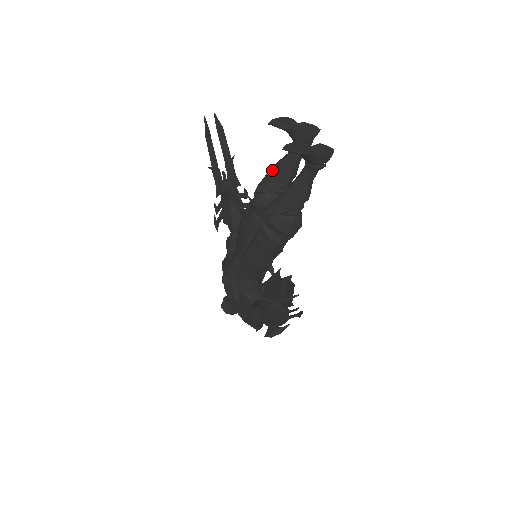
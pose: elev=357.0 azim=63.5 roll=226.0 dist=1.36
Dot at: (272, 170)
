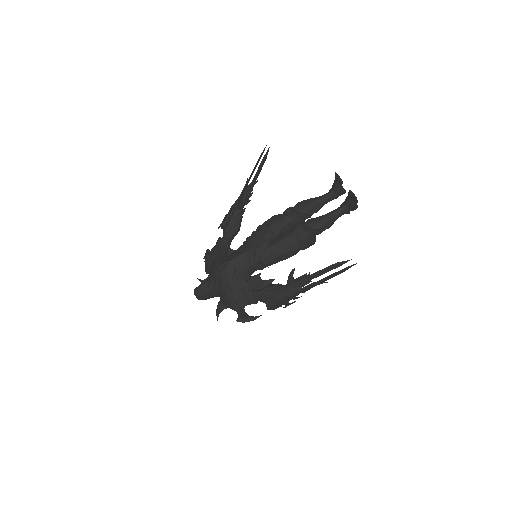
Dot at: (307, 201)
